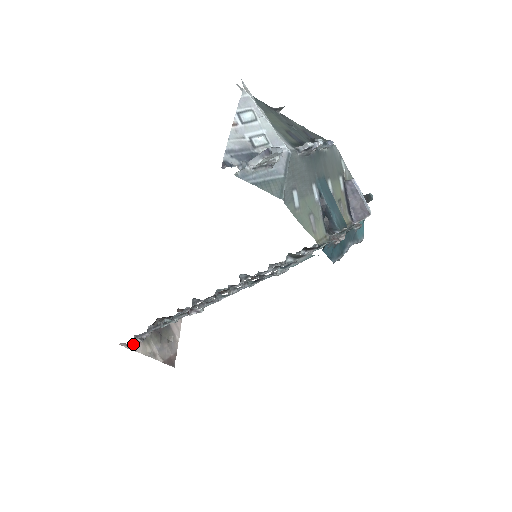
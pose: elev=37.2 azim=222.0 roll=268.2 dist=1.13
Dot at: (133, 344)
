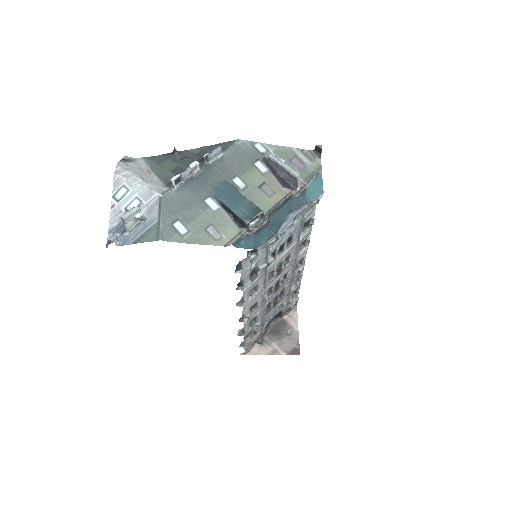
Dot at: (254, 350)
